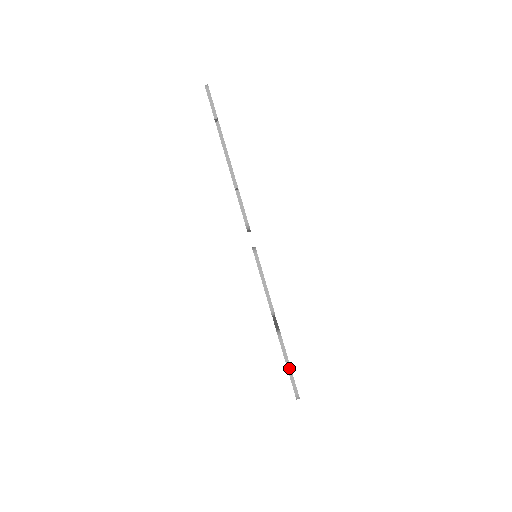
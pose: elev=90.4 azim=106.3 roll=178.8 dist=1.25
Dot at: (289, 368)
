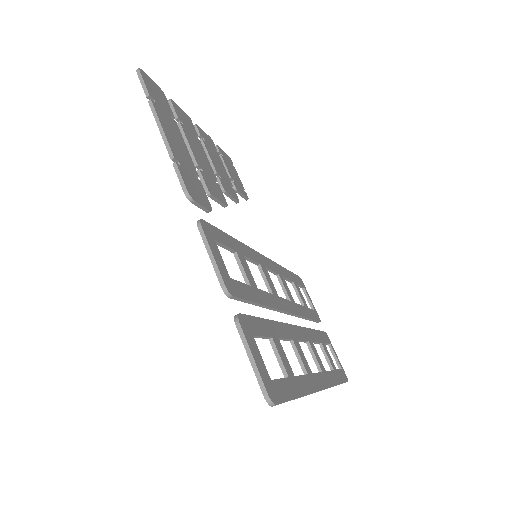
Dot at: (252, 361)
